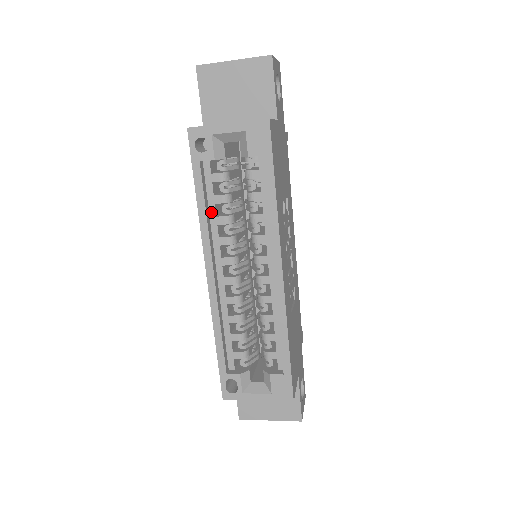
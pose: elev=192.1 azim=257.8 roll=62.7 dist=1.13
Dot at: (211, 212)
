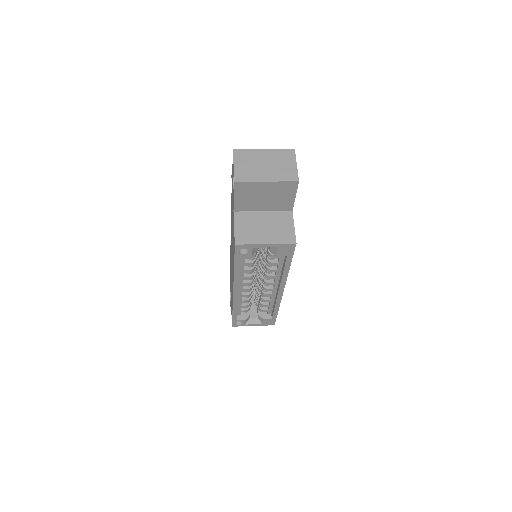
Dot at: (241, 269)
